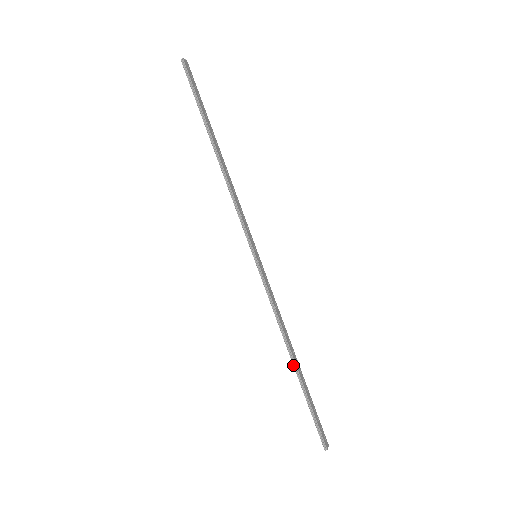
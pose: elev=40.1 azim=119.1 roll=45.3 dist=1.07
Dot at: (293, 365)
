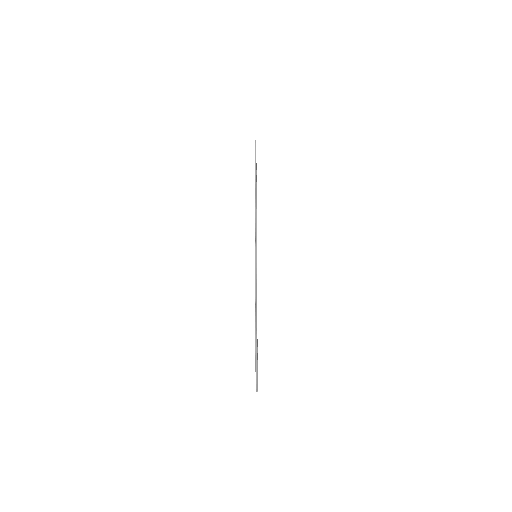
Dot at: (255, 328)
